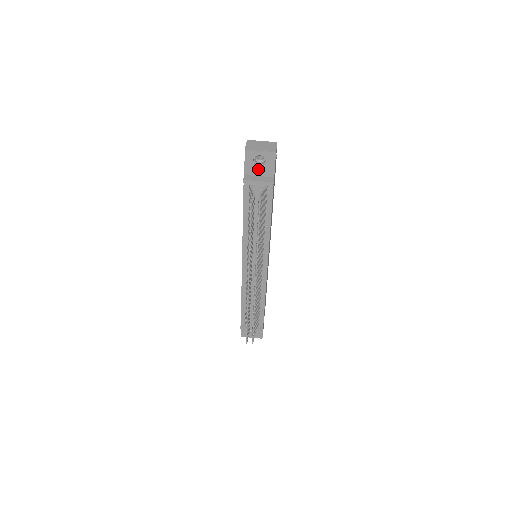
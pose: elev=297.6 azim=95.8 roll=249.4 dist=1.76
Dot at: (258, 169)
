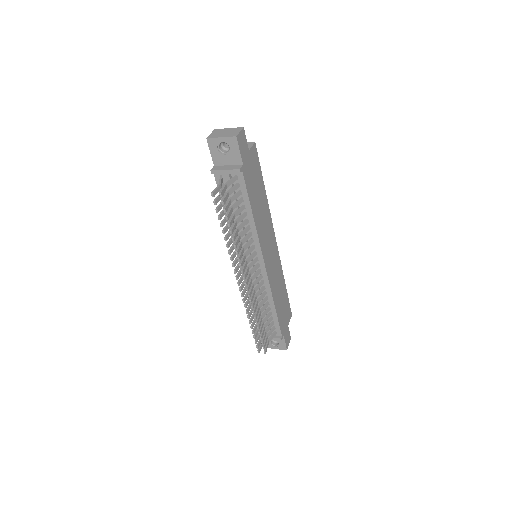
Dot at: (225, 158)
